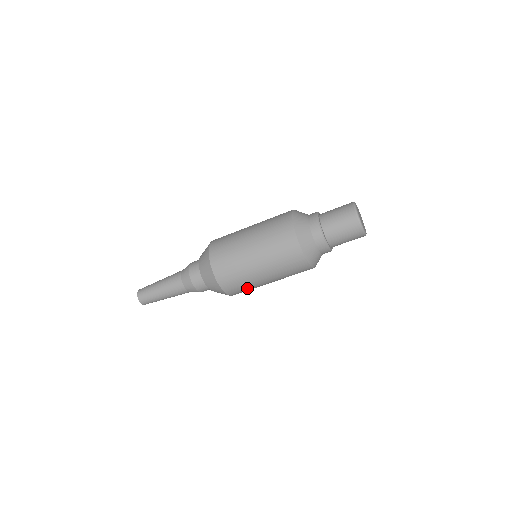
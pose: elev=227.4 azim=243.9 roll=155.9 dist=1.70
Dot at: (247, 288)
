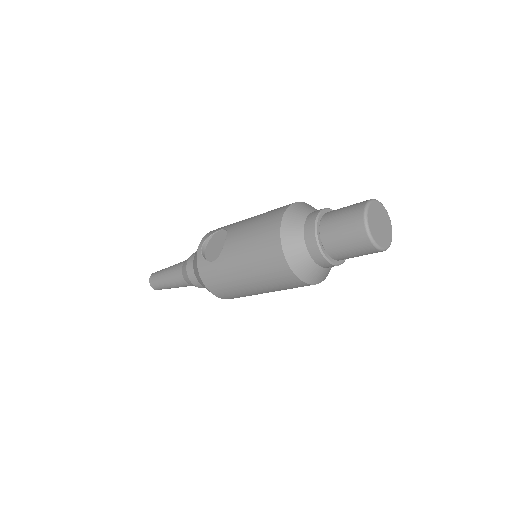
Dot at: occluded
